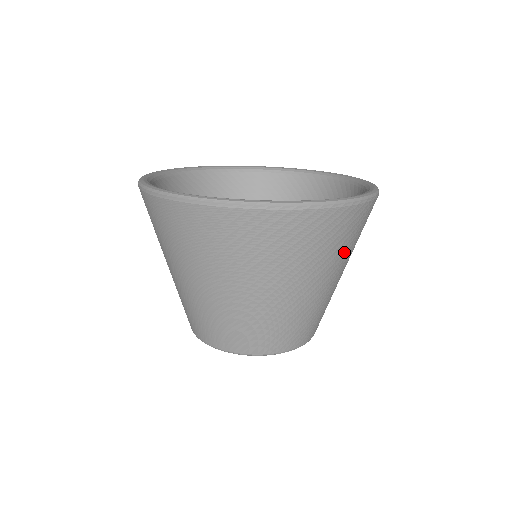
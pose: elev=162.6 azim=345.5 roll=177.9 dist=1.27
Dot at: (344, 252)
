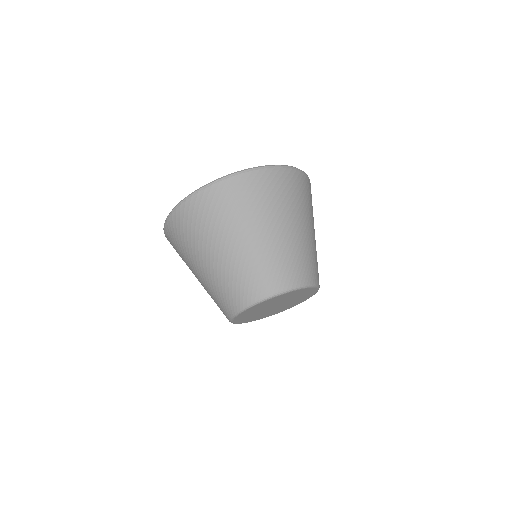
Dot at: (277, 205)
